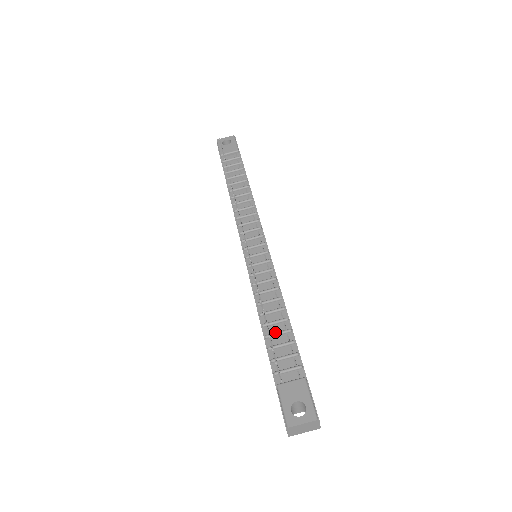
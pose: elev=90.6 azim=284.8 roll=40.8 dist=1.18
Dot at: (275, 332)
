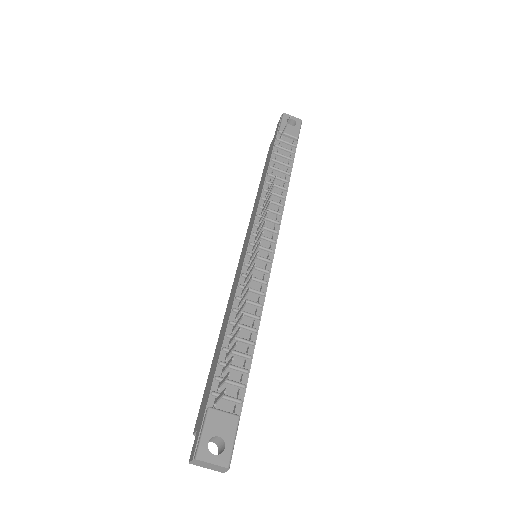
Dot at: (235, 350)
